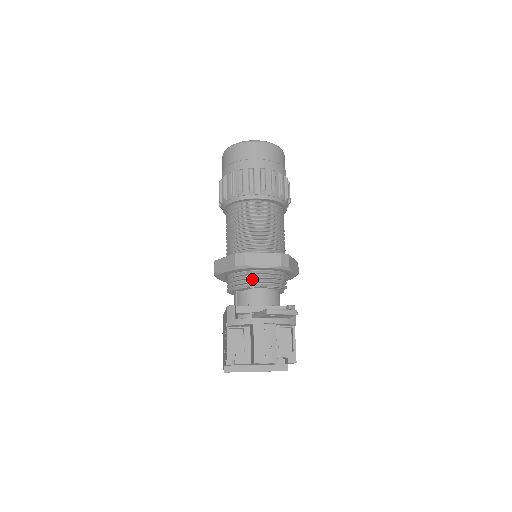
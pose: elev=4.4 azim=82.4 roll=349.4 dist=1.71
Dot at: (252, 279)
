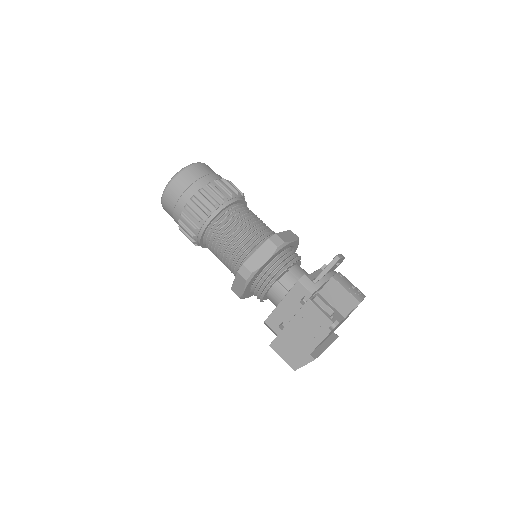
Dot at: (290, 256)
